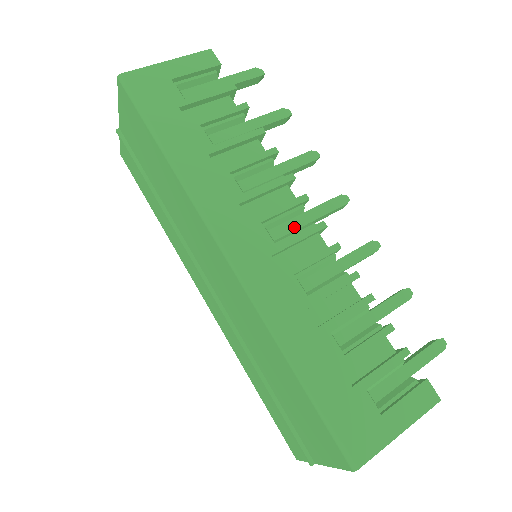
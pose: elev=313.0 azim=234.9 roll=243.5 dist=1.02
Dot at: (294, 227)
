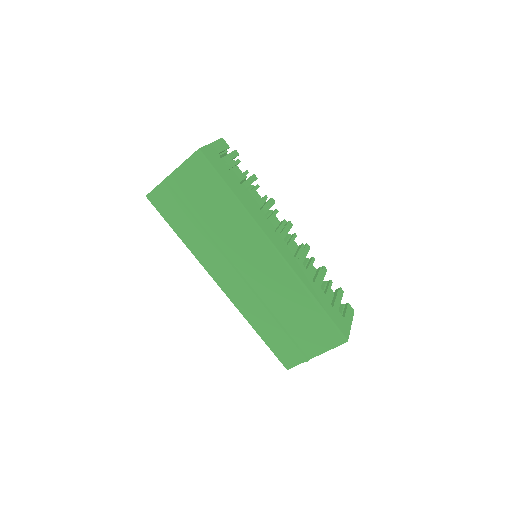
Dot at: (284, 237)
